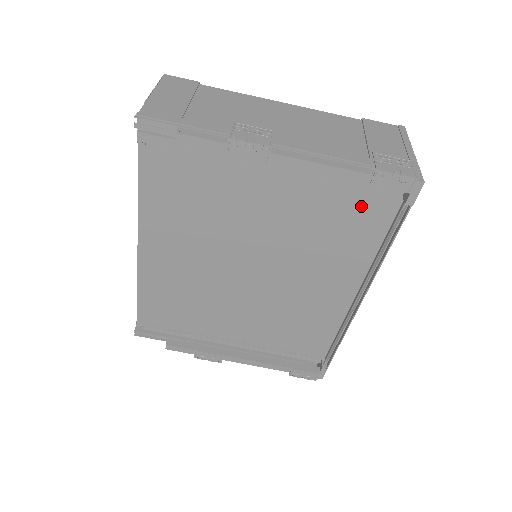
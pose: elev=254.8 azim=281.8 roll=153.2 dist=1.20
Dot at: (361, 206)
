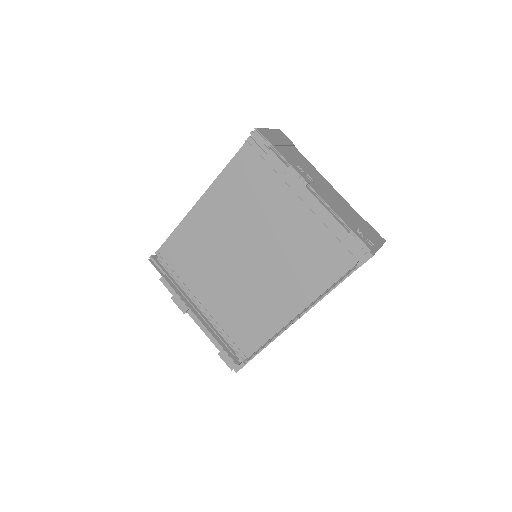
Dot at: (333, 254)
